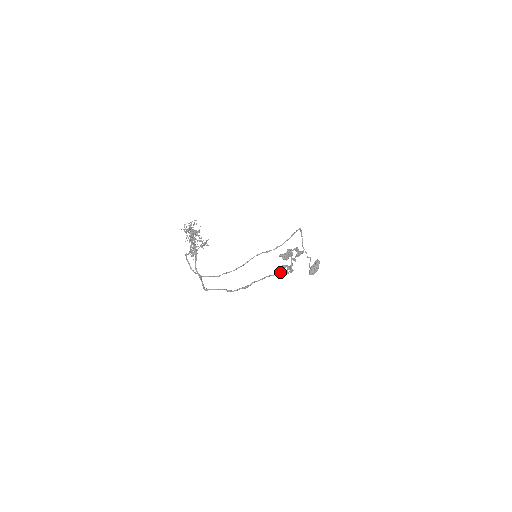
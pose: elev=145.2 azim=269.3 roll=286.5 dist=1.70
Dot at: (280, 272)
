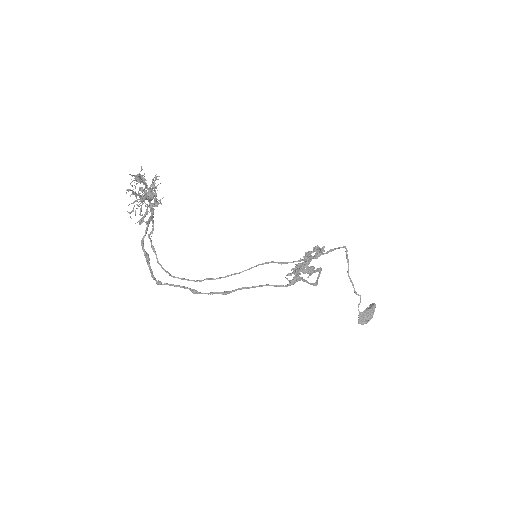
Dot at: occluded
